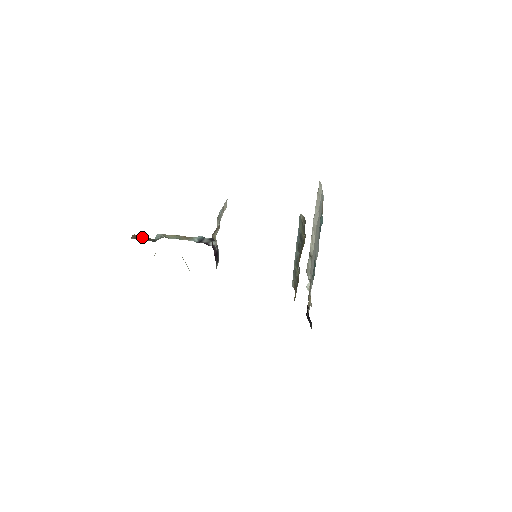
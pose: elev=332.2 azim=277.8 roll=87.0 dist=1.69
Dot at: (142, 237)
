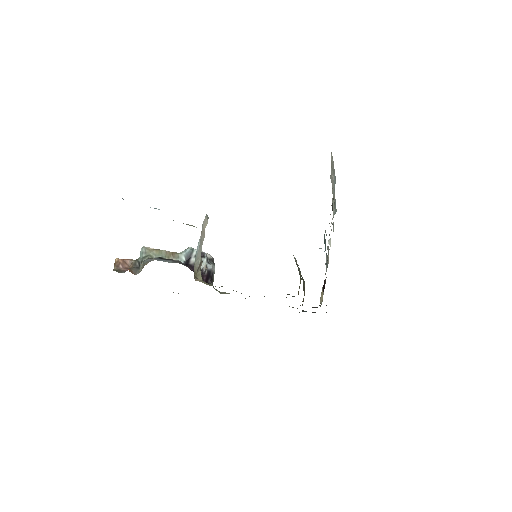
Dot at: (125, 261)
